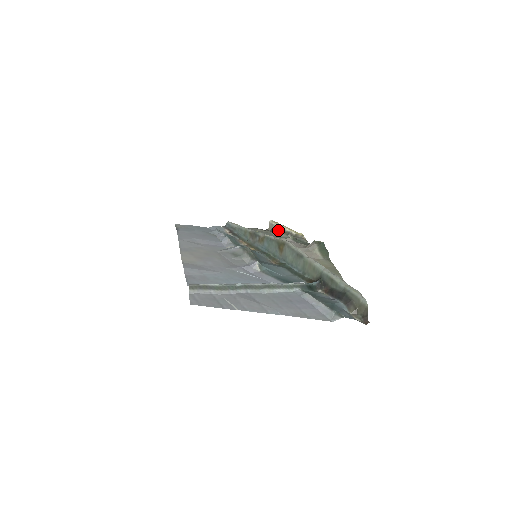
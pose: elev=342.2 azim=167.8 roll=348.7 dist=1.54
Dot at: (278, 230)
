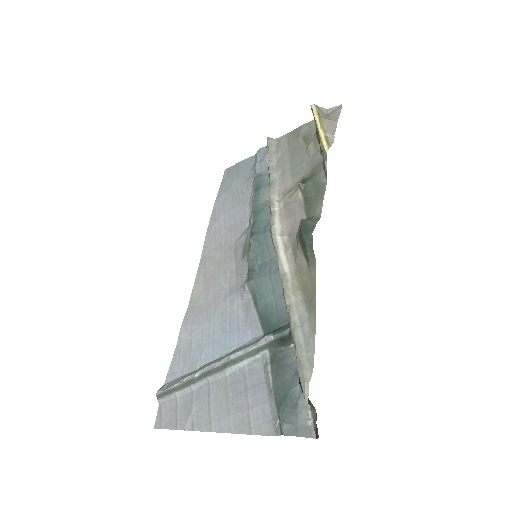
Dot at: (315, 133)
